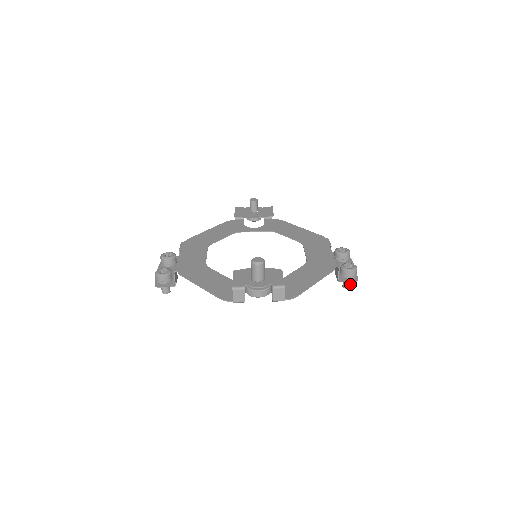
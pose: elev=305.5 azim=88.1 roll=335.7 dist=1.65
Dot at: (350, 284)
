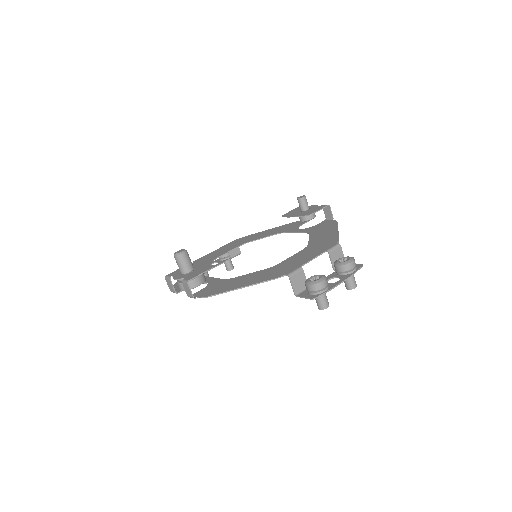
Dot at: (321, 303)
